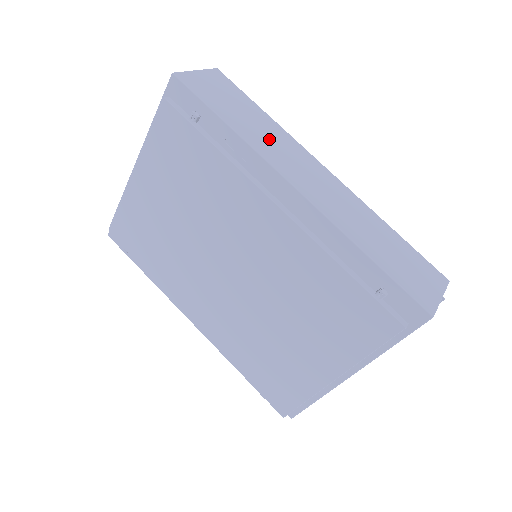
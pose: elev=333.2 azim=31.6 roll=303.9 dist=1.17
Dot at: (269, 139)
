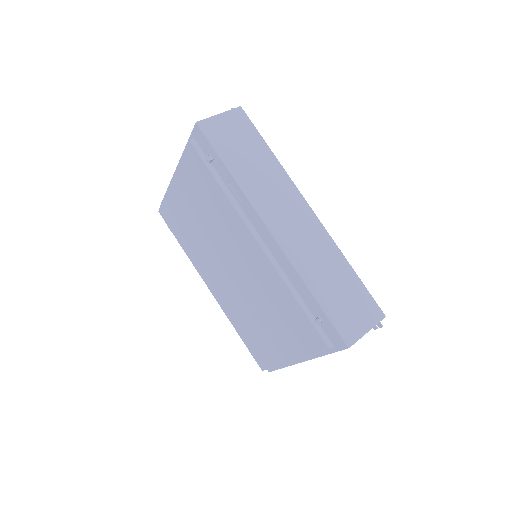
Dot at: (264, 182)
